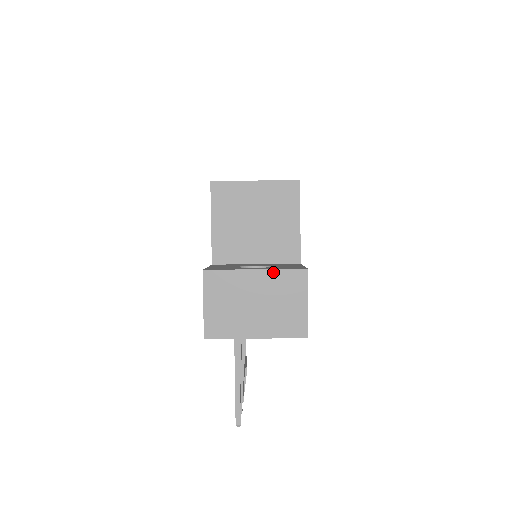
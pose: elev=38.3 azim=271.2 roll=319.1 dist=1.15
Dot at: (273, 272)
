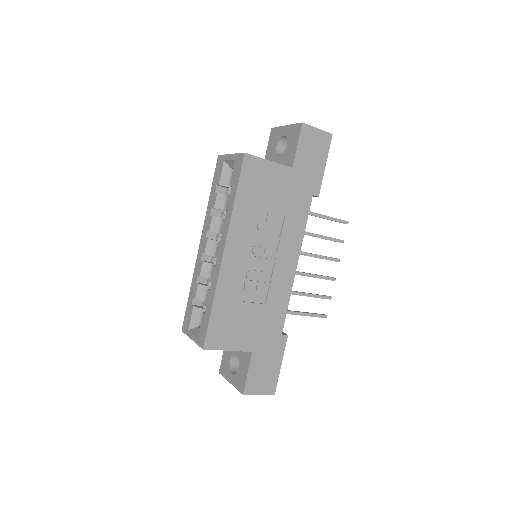
Dot at: (236, 387)
